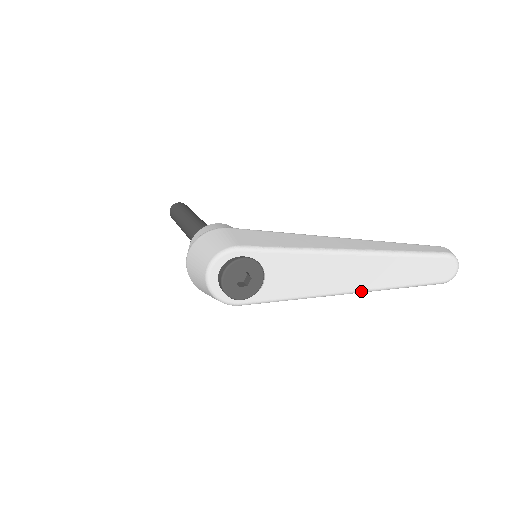
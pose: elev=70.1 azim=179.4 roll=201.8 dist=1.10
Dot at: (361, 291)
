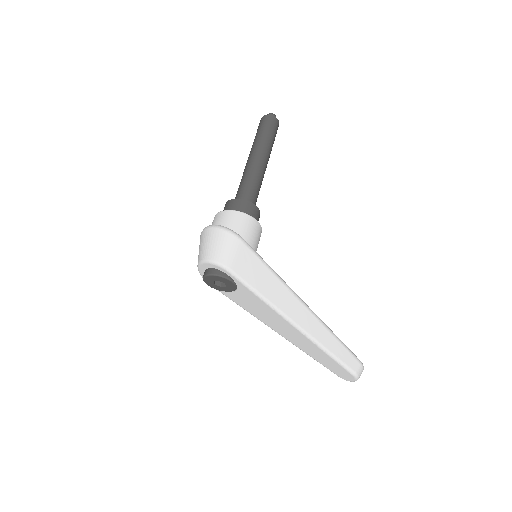
Dot at: (288, 340)
